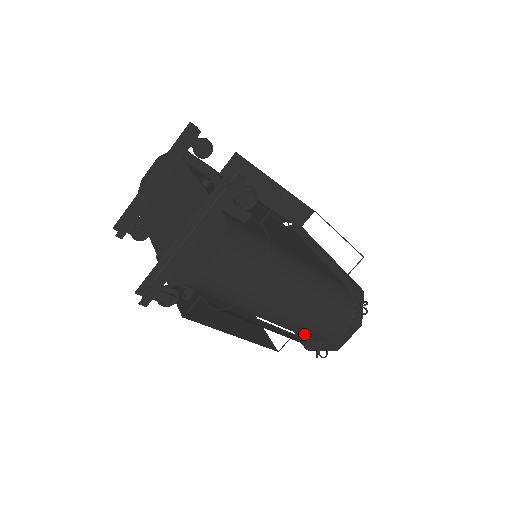
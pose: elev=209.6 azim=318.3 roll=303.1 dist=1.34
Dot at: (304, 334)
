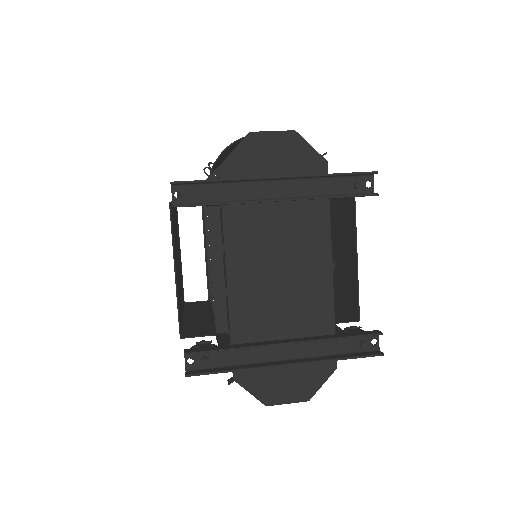
Dot at: occluded
